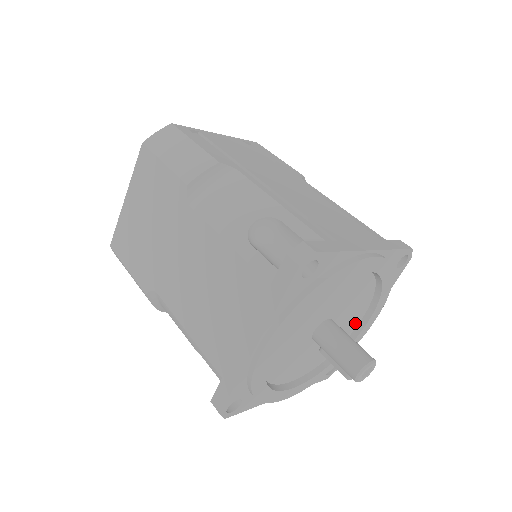
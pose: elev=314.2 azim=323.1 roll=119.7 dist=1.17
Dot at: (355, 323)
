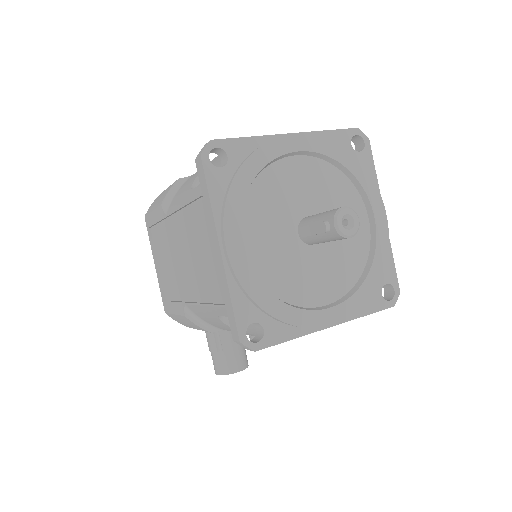
Dot at: (320, 297)
